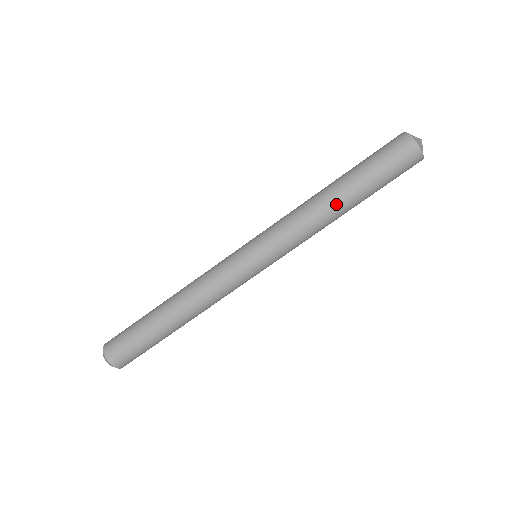
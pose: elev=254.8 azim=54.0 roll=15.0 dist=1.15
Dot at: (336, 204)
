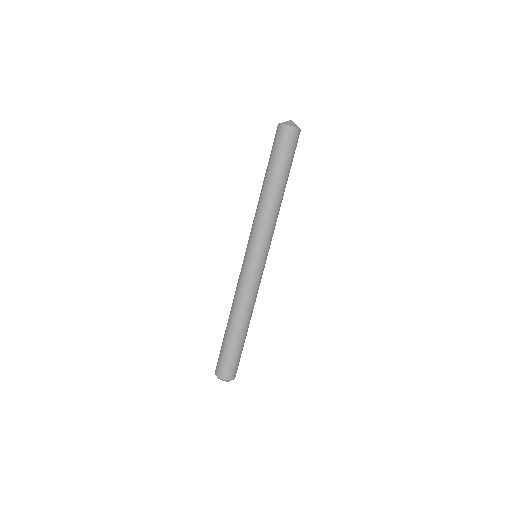
Dot at: (271, 192)
